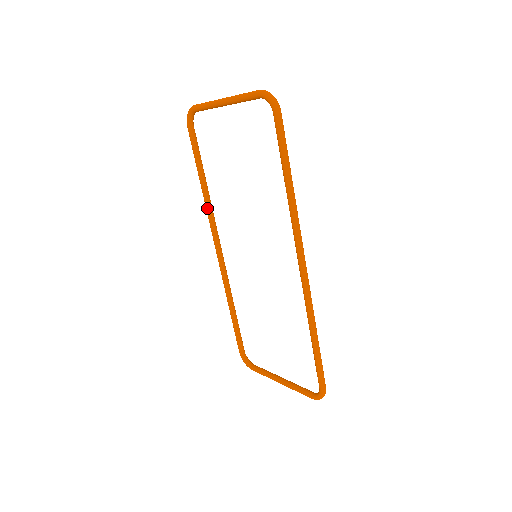
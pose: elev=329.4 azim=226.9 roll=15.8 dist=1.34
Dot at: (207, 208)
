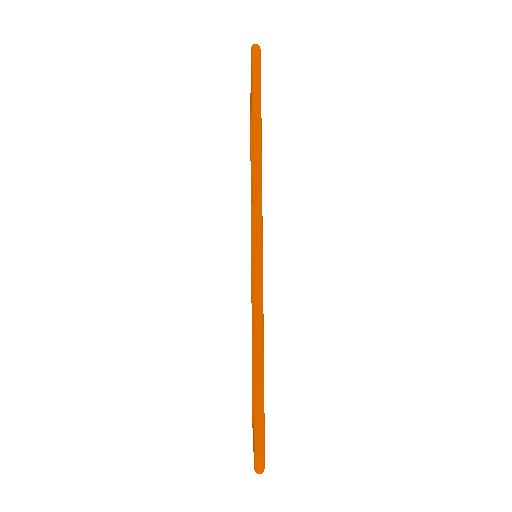
Dot at: (251, 214)
